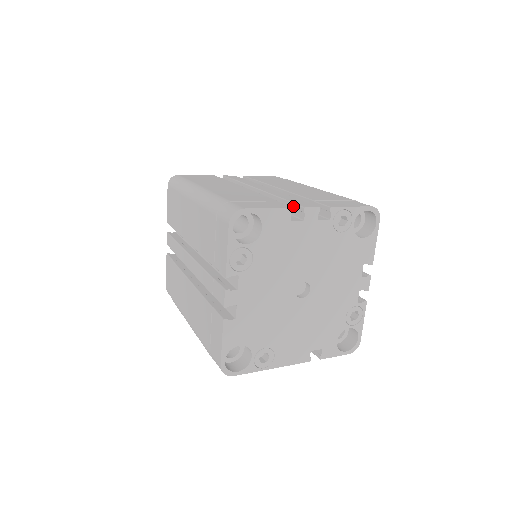
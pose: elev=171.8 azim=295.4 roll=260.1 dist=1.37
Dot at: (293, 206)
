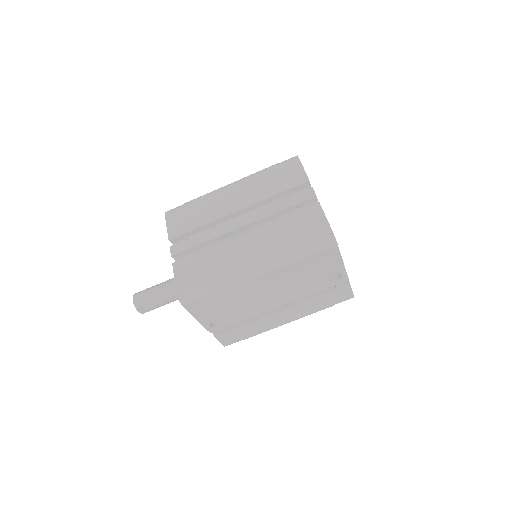
Dot at: occluded
